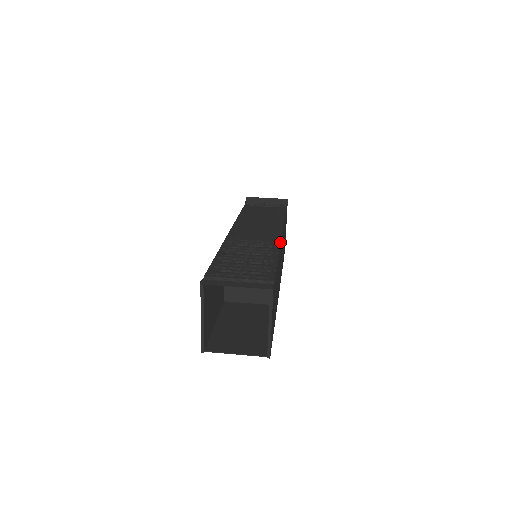
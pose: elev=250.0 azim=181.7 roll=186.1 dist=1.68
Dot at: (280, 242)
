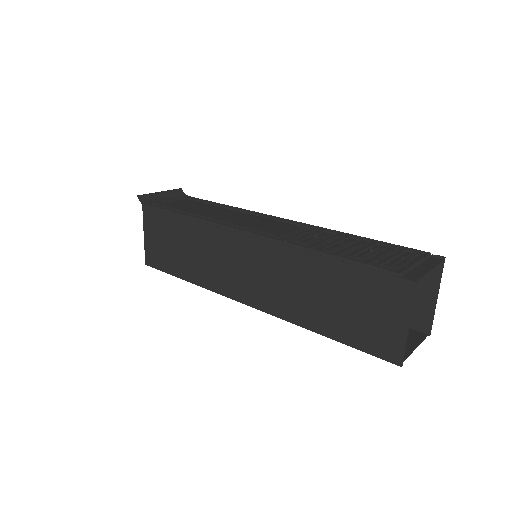
Dot at: occluded
